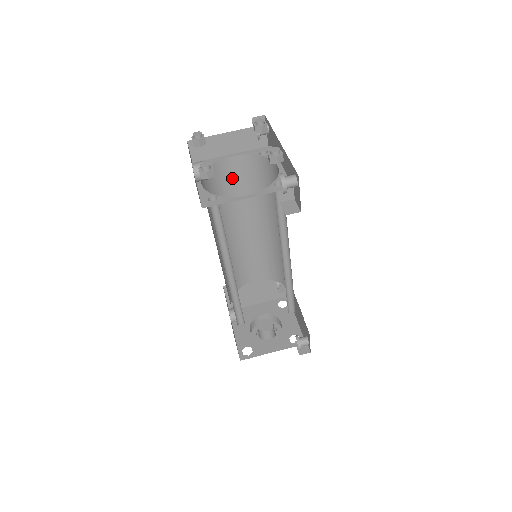
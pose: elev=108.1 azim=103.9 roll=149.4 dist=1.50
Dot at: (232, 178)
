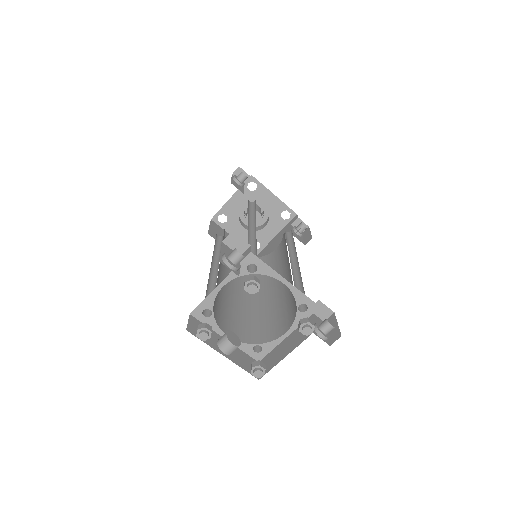
Dot at: occluded
